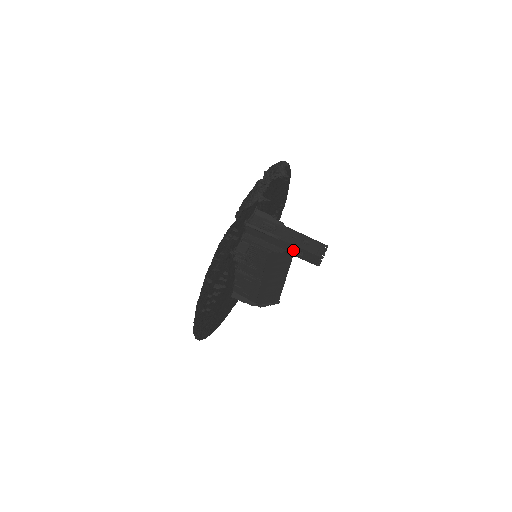
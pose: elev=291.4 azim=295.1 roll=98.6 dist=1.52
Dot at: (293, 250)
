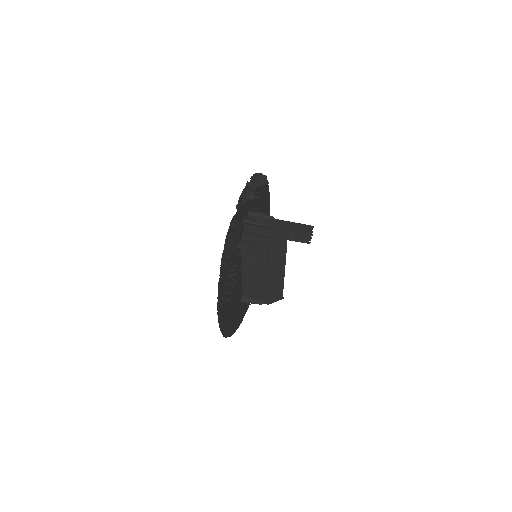
Dot at: (286, 235)
